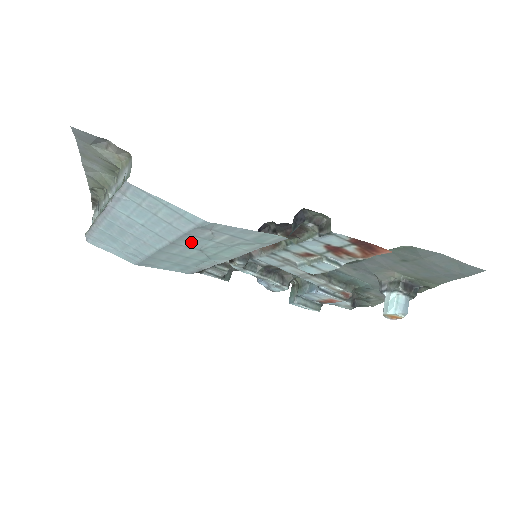
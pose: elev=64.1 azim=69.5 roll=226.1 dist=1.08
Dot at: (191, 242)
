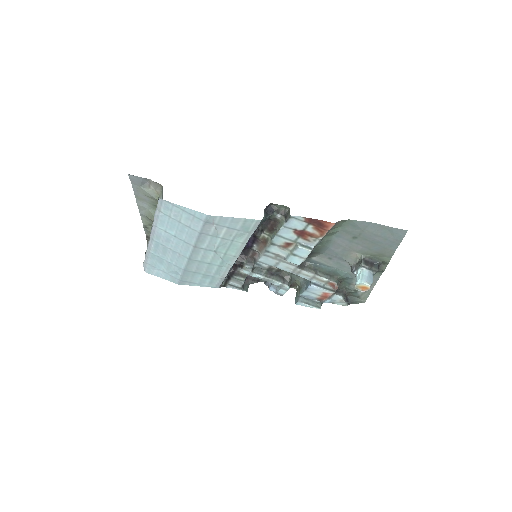
Dot at: (206, 243)
